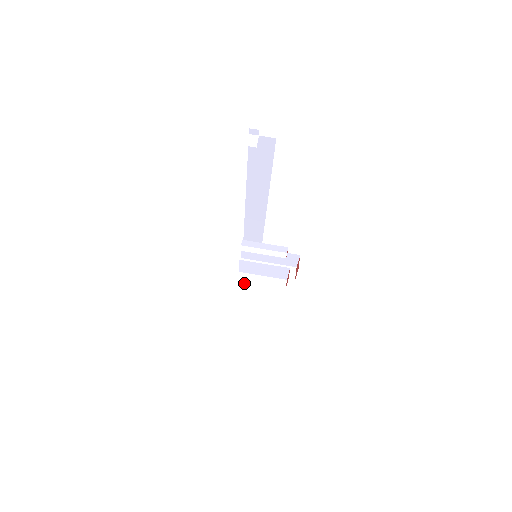
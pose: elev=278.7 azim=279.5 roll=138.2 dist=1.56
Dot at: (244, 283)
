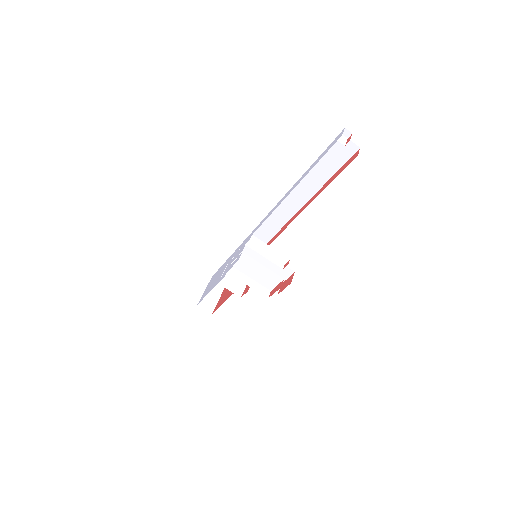
Dot at: (228, 279)
